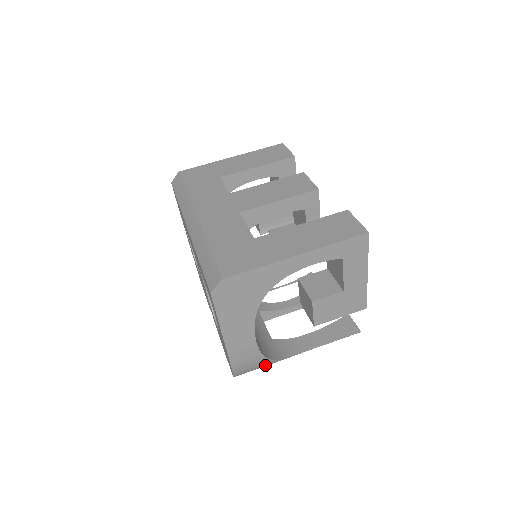
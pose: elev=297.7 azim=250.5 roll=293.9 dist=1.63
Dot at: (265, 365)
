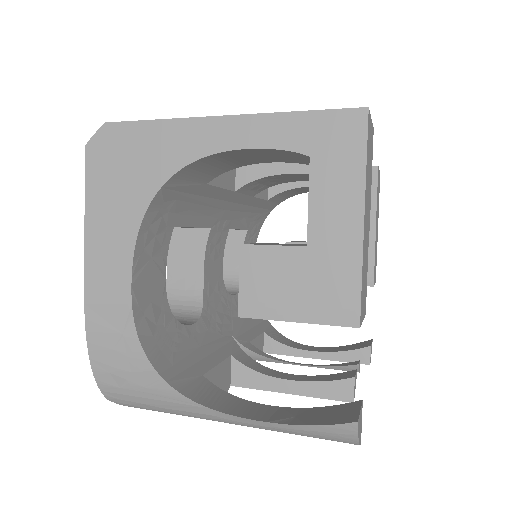
Dot at: (151, 390)
